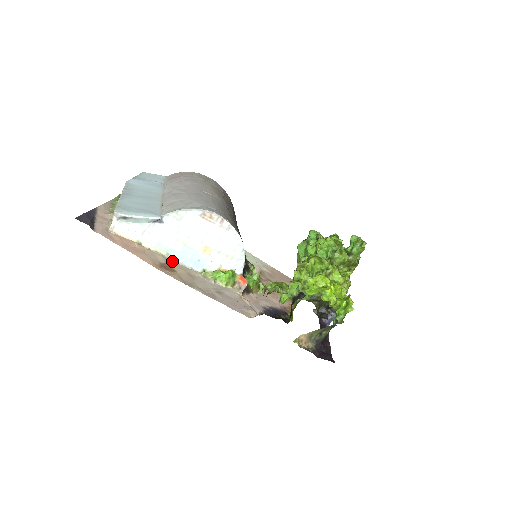
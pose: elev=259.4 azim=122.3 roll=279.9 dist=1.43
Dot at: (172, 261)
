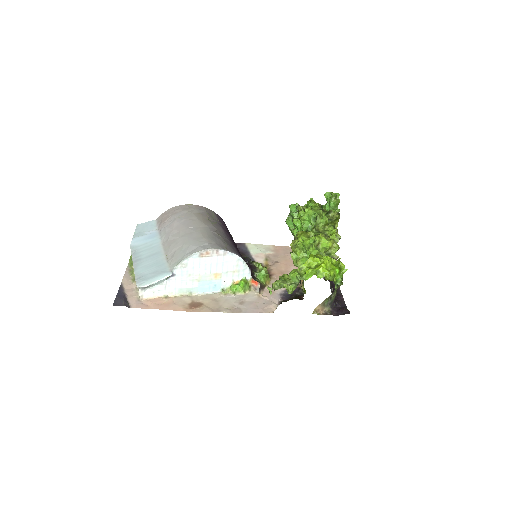
Dot at: (196, 296)
